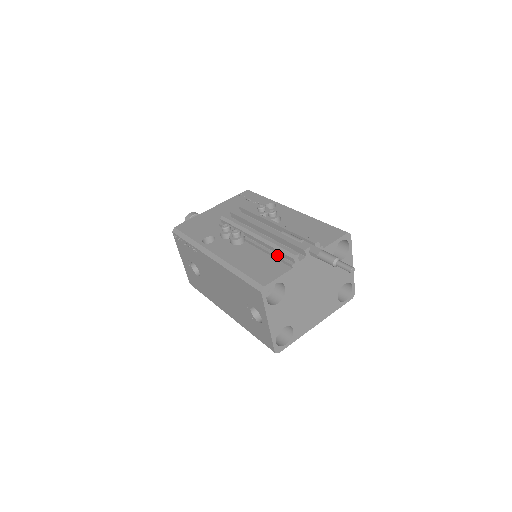
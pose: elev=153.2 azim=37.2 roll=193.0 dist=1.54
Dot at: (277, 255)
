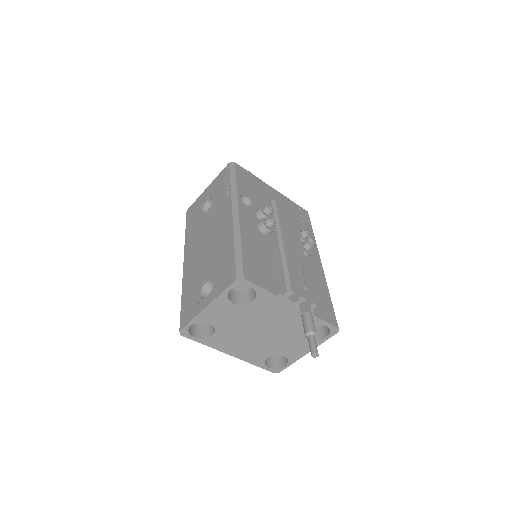
Dot at: (278, 273)
